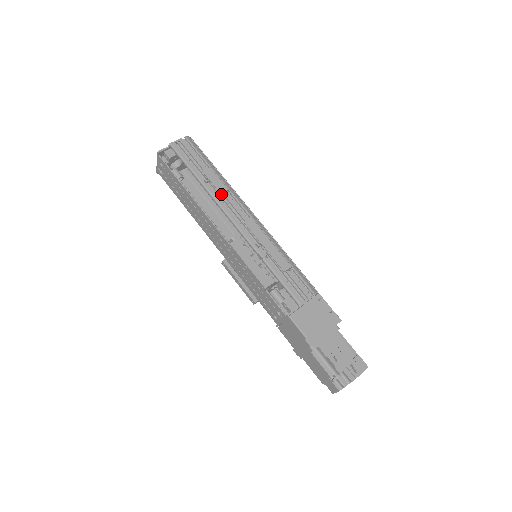
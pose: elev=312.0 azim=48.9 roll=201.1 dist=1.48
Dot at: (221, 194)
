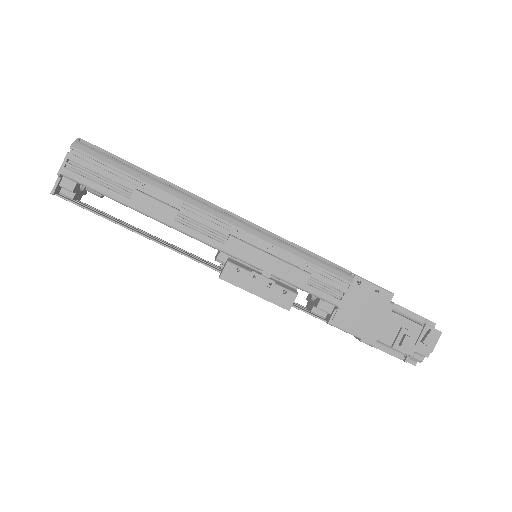
Dot at: occluded
